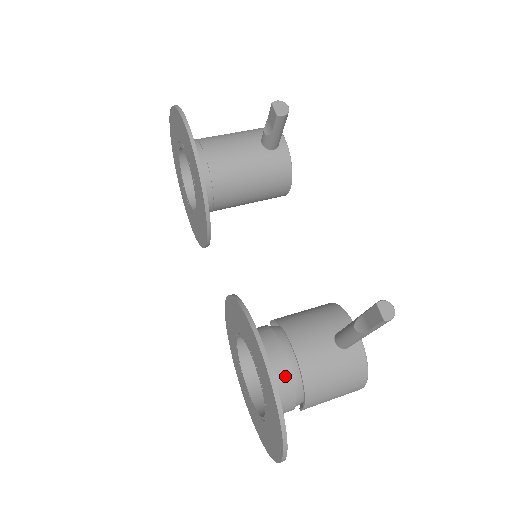
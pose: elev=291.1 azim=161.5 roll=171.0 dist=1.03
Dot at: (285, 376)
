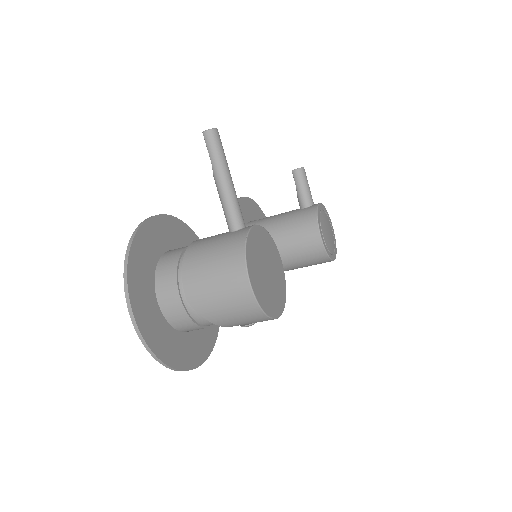
Dot at: (178, 252)
